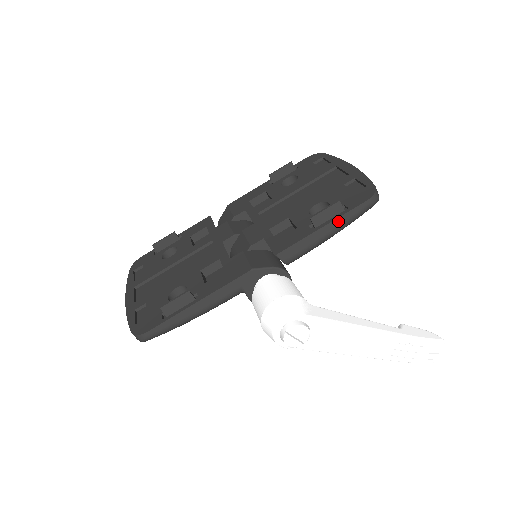
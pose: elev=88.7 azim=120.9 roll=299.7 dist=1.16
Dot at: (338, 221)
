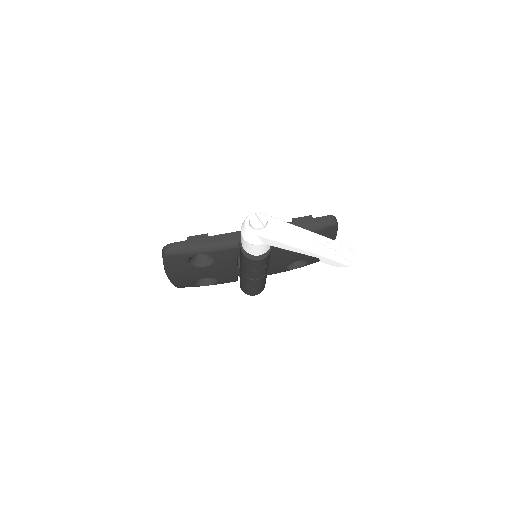
Dot at: (308, 221)
